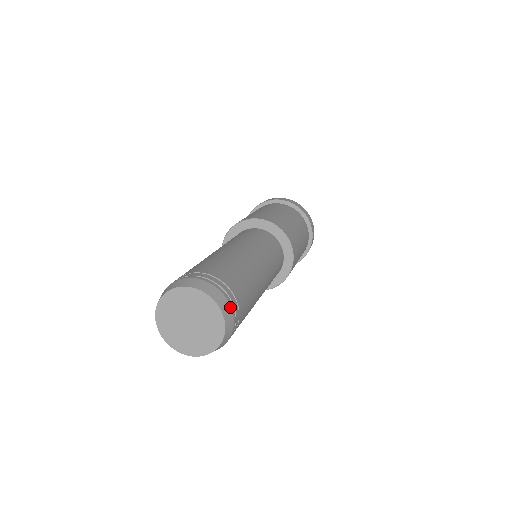
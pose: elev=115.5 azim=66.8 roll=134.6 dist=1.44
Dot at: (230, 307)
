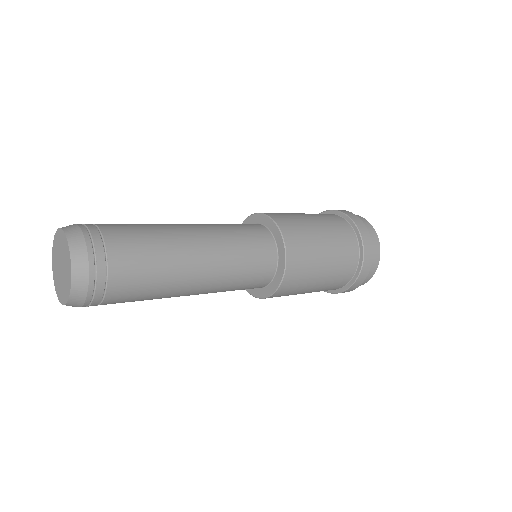
Dot at: (84, 242)
